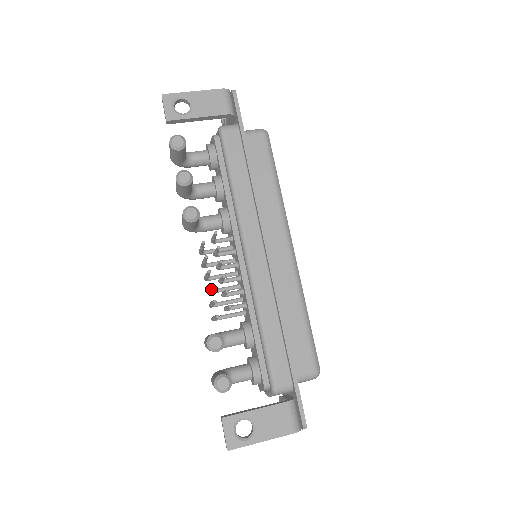
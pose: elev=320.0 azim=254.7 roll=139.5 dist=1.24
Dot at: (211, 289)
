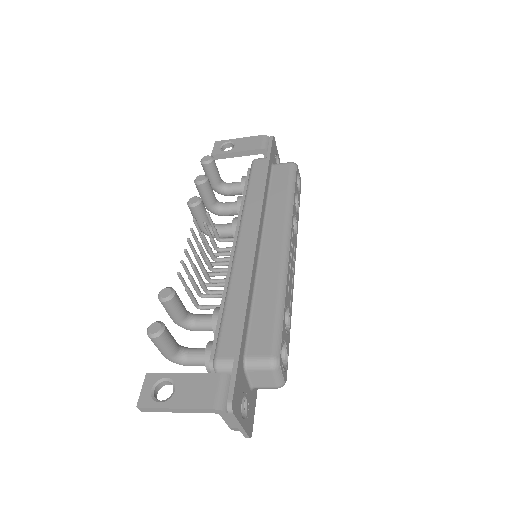
Dot at: (189, 259)
